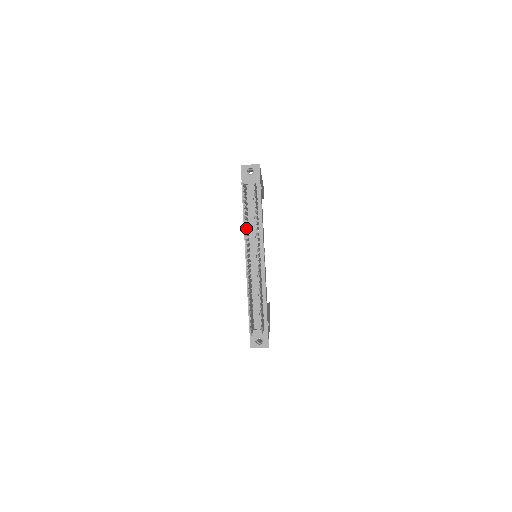
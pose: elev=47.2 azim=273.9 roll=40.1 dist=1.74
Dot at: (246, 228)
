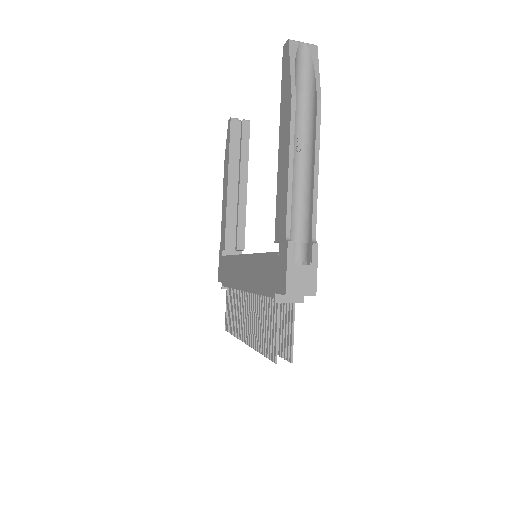
Dot at: (257, 345)
